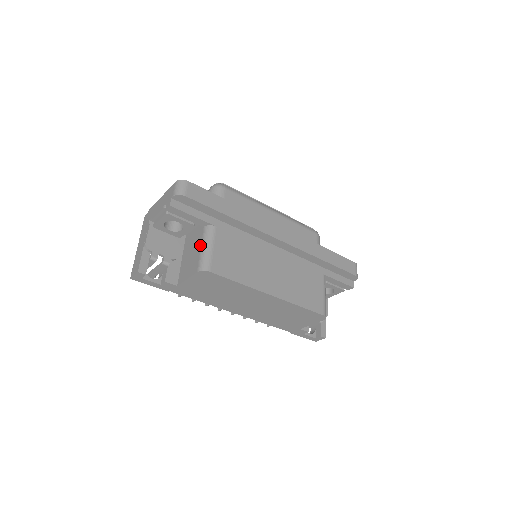
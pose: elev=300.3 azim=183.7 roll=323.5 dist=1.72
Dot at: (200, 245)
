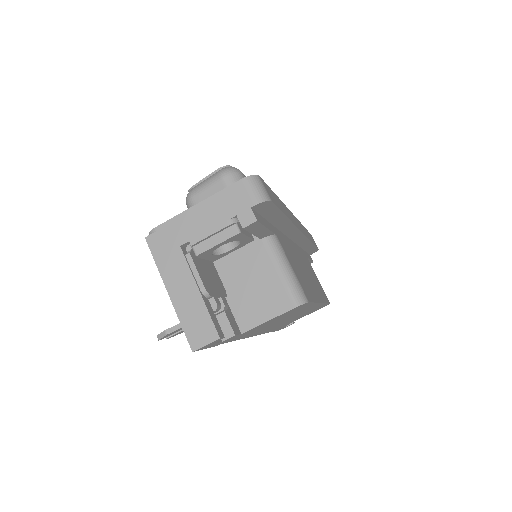
Dot at: (273, 267)
